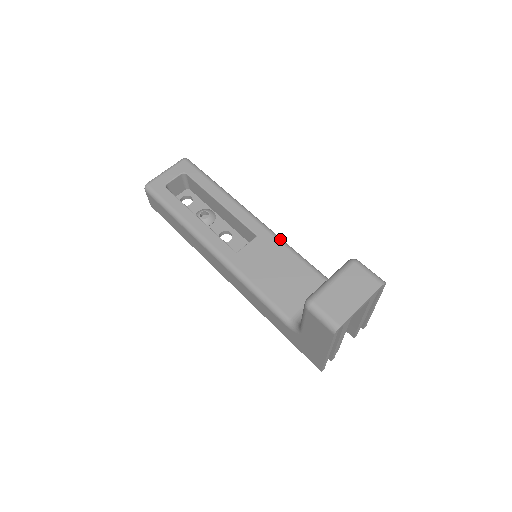
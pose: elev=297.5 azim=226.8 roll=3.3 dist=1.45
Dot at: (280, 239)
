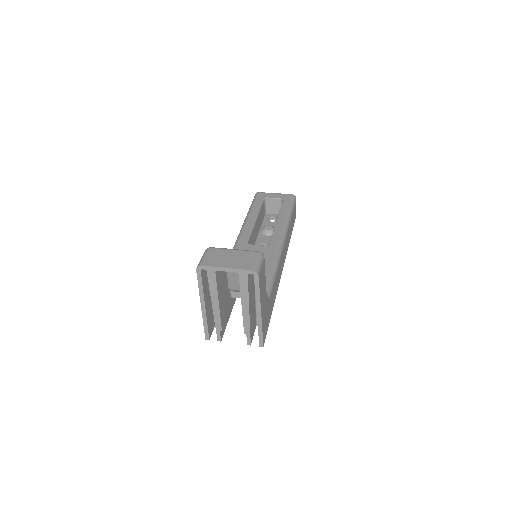
Dot at: (278, 256)
